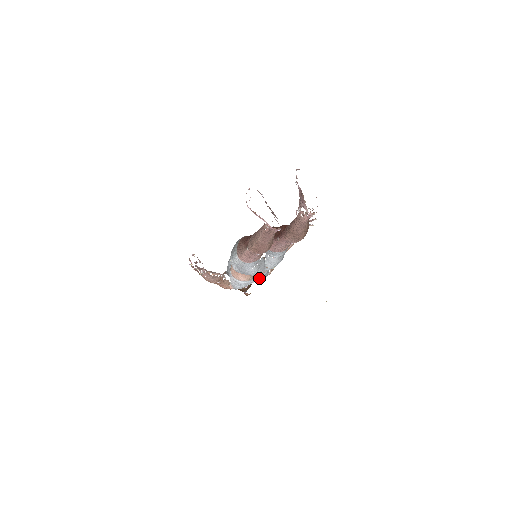
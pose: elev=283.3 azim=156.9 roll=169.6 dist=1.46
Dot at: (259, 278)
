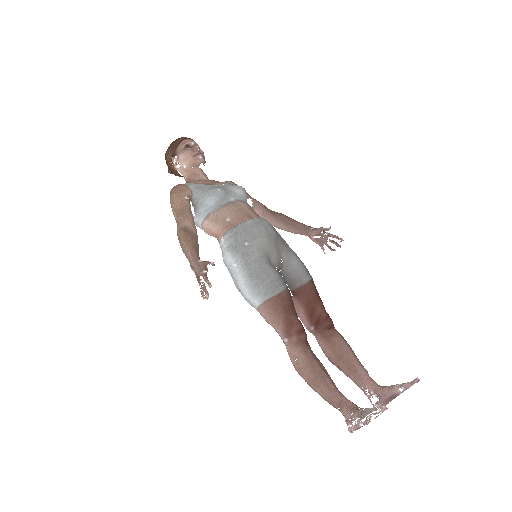
Dot at: occluded
